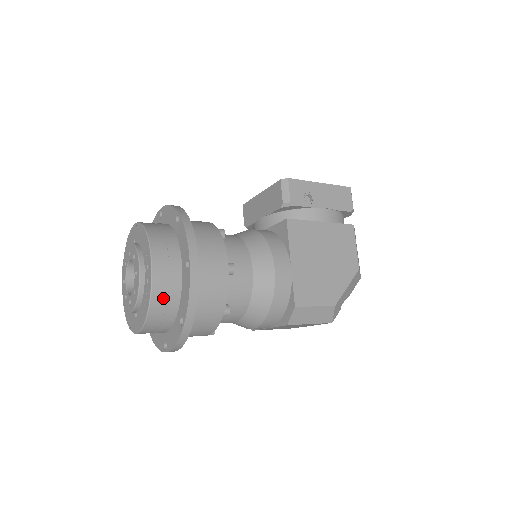
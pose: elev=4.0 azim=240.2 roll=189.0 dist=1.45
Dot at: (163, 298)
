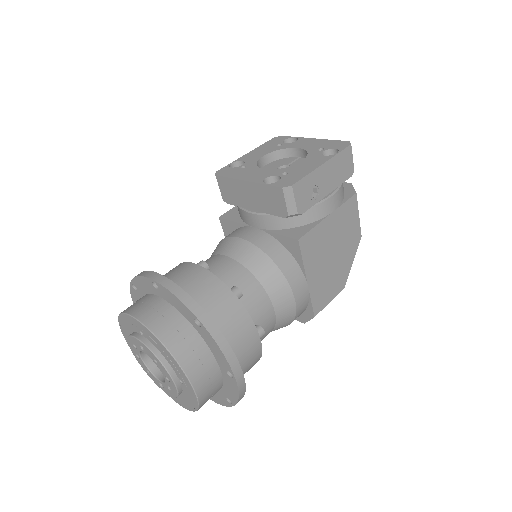
Dot at: (209, 398)
